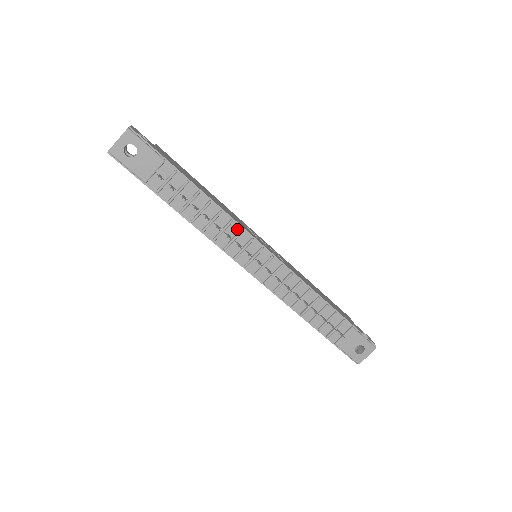
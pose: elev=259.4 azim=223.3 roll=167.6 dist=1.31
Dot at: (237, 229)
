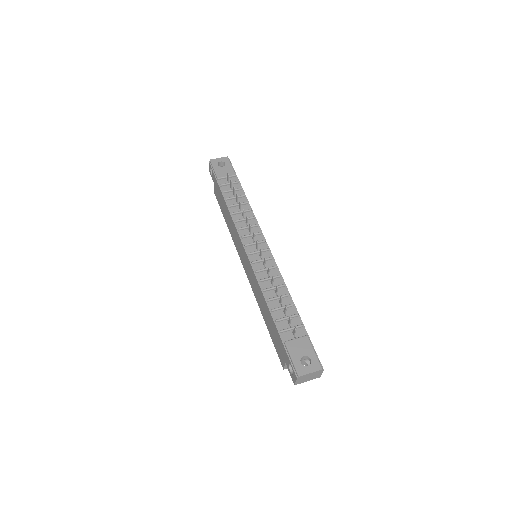
Dot at: (254, 224)
